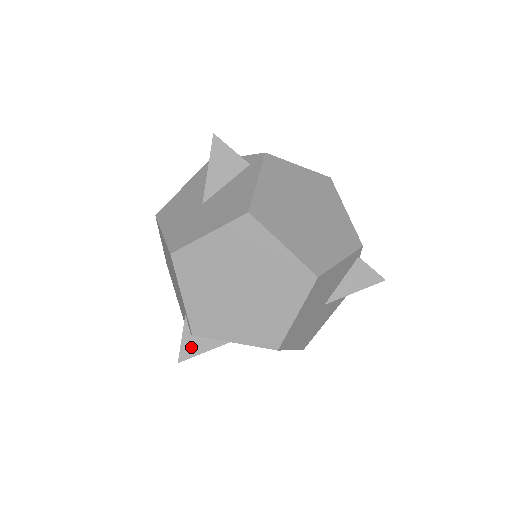
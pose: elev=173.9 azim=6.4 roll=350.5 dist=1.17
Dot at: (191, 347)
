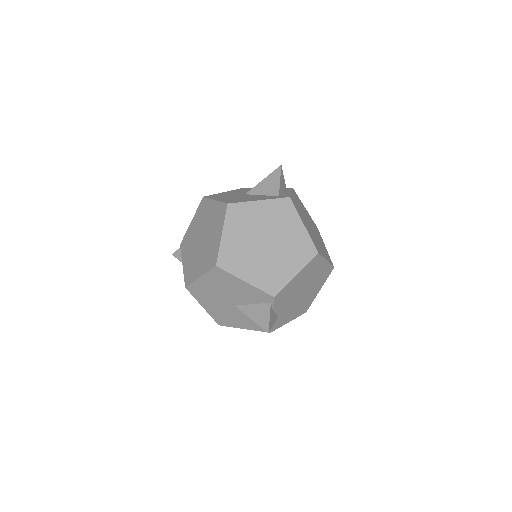
Dot at: occluded
